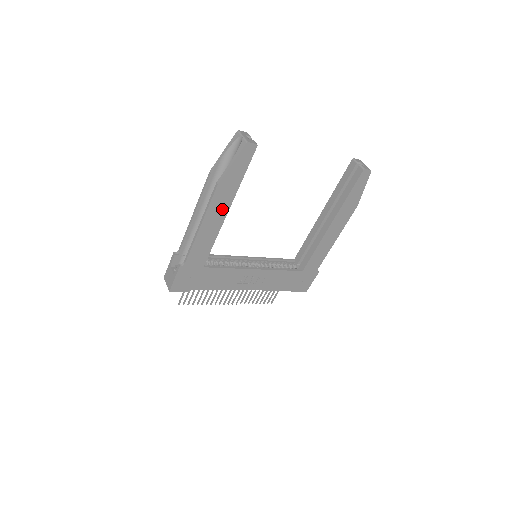
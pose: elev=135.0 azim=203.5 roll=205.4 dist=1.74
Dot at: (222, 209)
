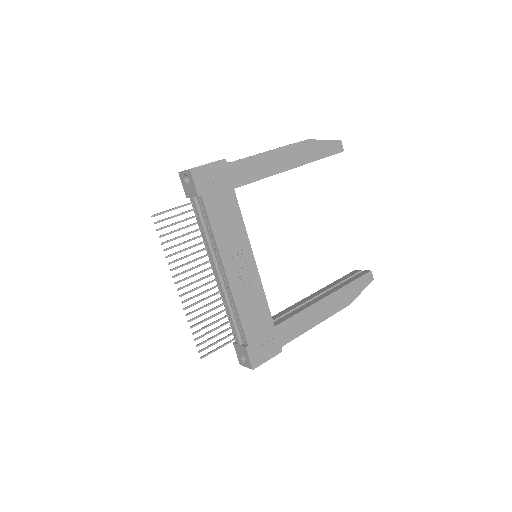
Dot at: (293, 161)
